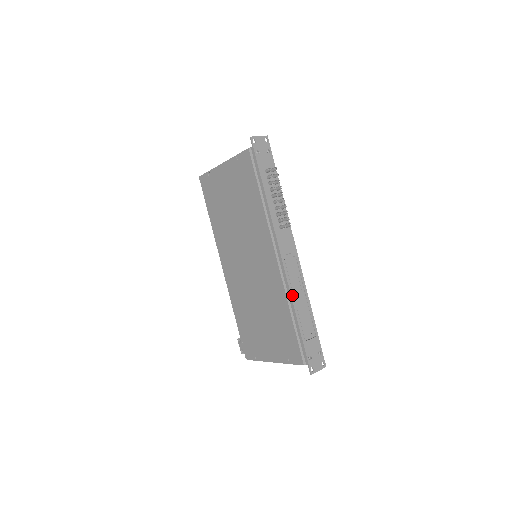
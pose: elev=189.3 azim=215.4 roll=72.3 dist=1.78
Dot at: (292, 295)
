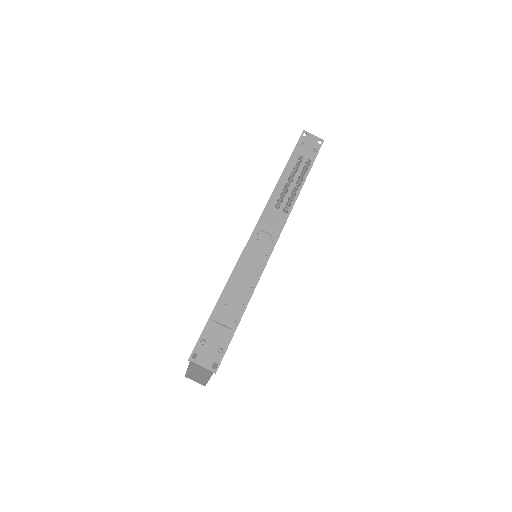
Dot at: (237, 267)
